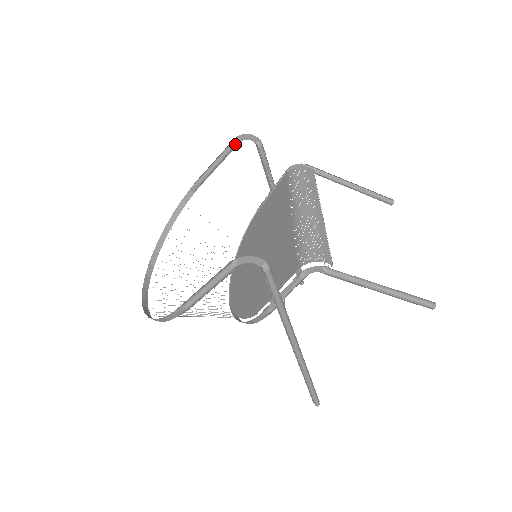
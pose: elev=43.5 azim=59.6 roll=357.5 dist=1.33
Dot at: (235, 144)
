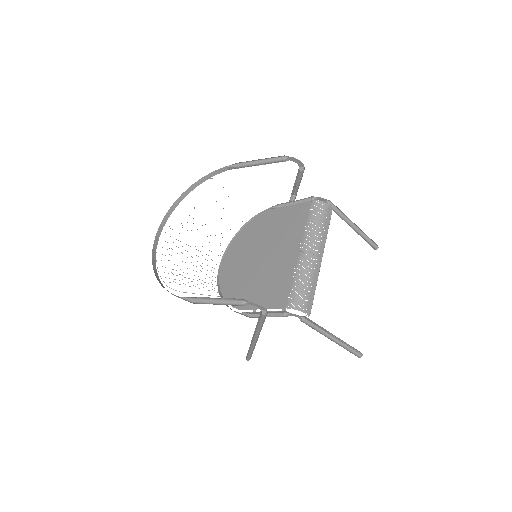
Dot at: (283, 160)
